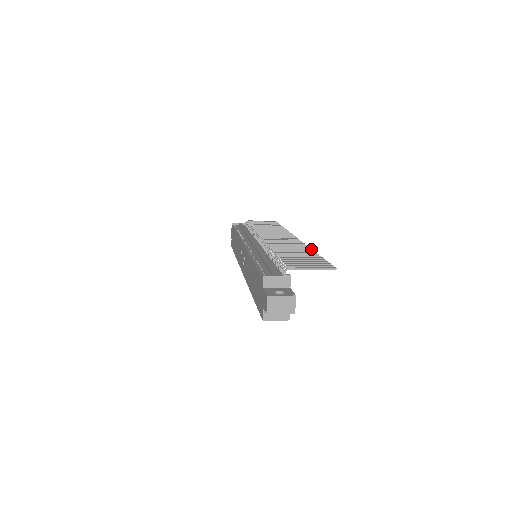
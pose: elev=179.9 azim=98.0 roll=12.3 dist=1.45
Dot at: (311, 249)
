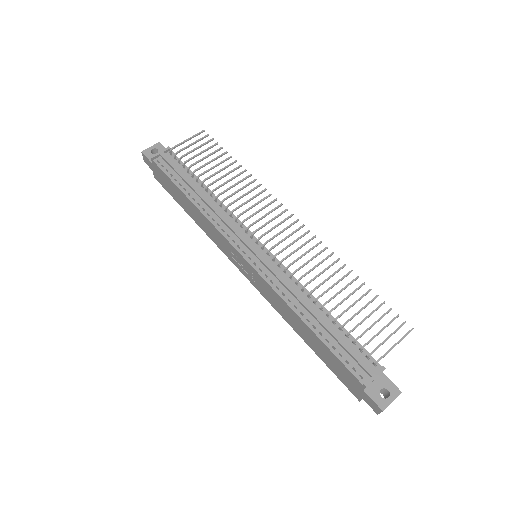
Dot at: occluded
